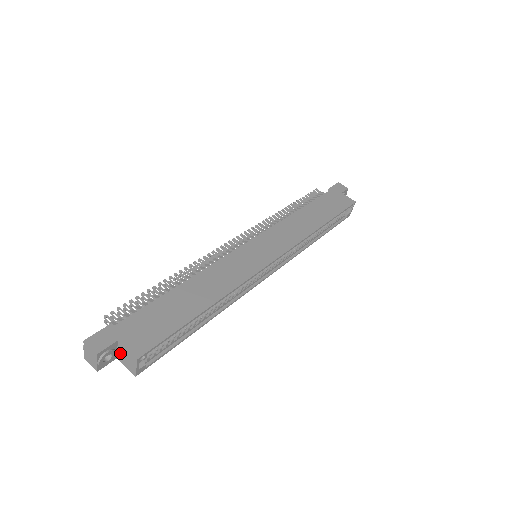
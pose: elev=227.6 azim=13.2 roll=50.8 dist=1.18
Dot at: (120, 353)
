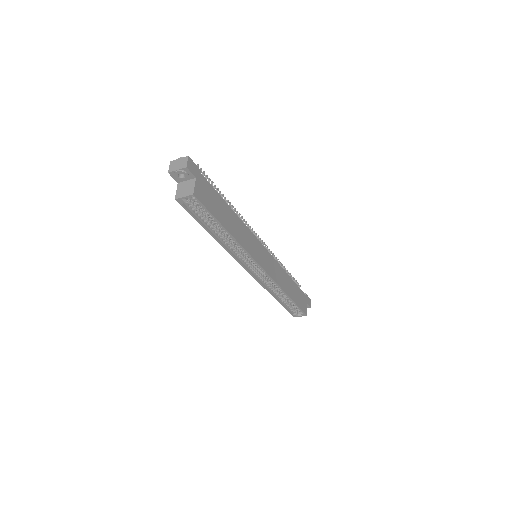
Dot at: (186, 183)
